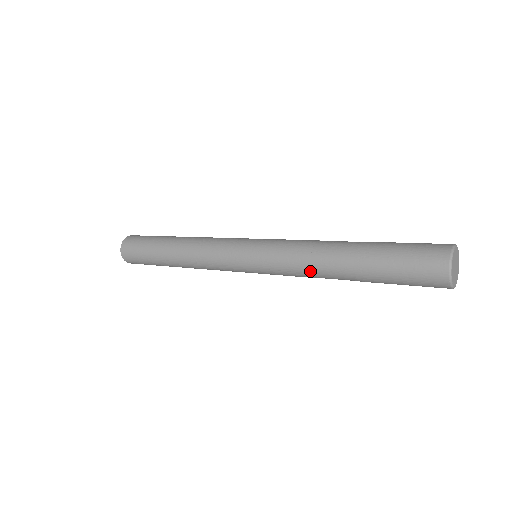
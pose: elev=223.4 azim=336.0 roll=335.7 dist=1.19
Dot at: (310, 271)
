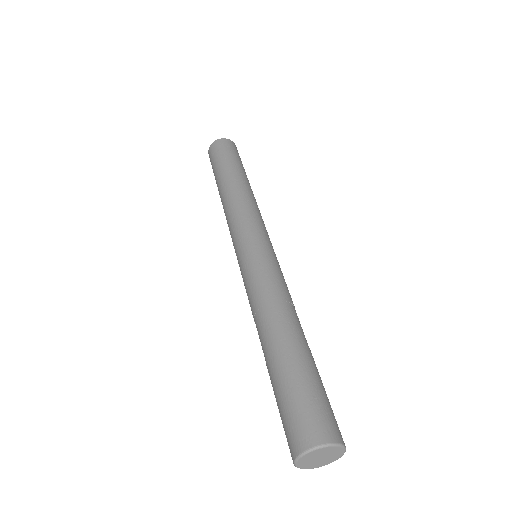
Dot at: (254, 313)
